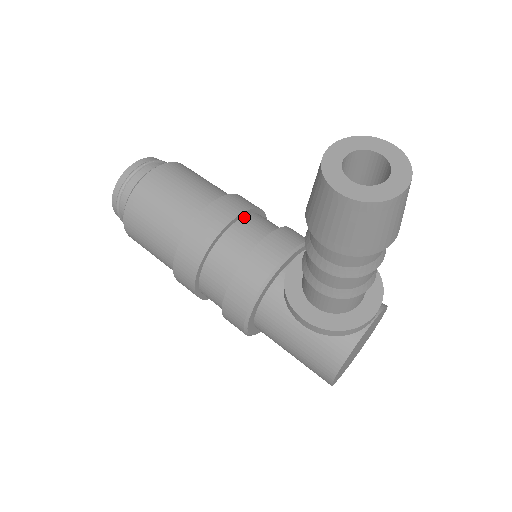
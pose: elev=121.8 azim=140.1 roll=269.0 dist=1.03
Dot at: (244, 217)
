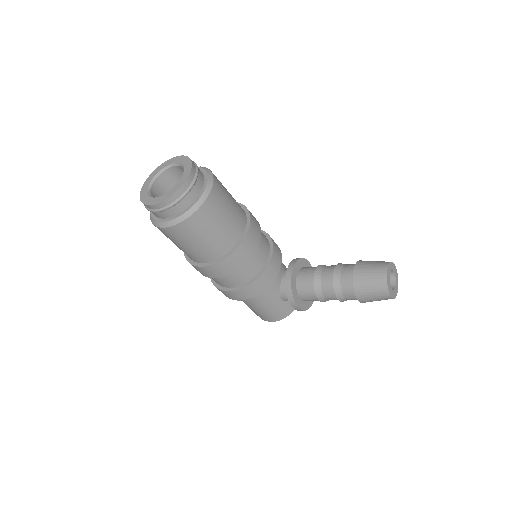
Dot at: occluded
